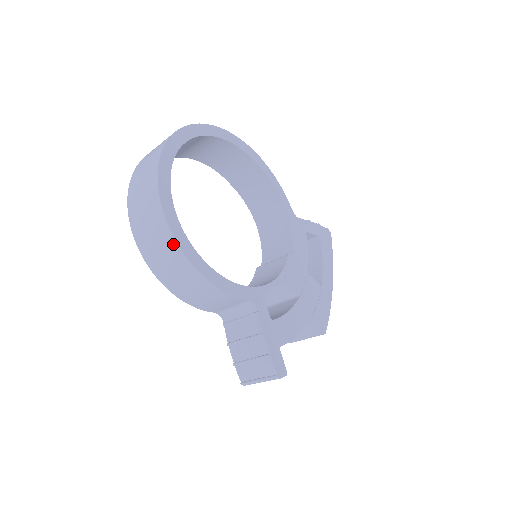
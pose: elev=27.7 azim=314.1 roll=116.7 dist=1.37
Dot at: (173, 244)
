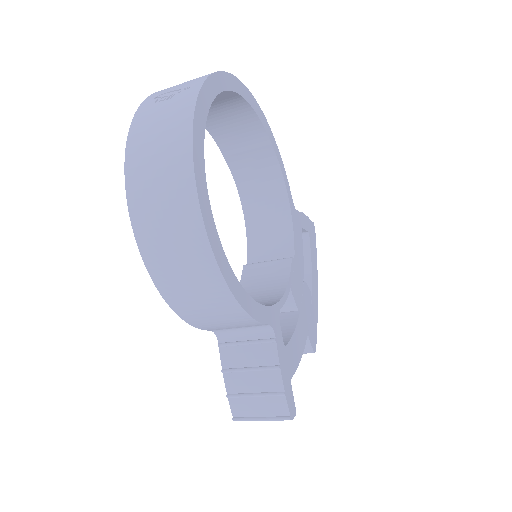
Dot at: (205, 253)
